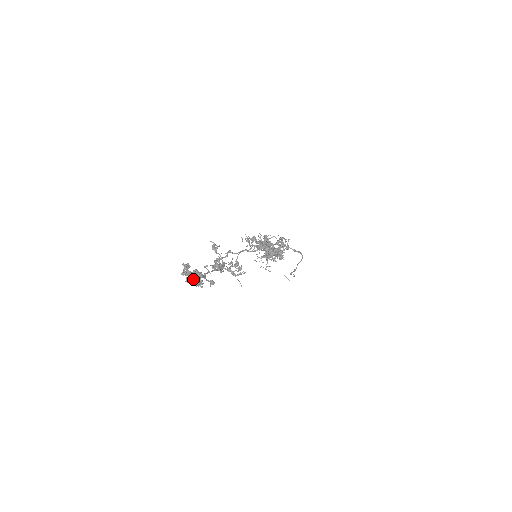
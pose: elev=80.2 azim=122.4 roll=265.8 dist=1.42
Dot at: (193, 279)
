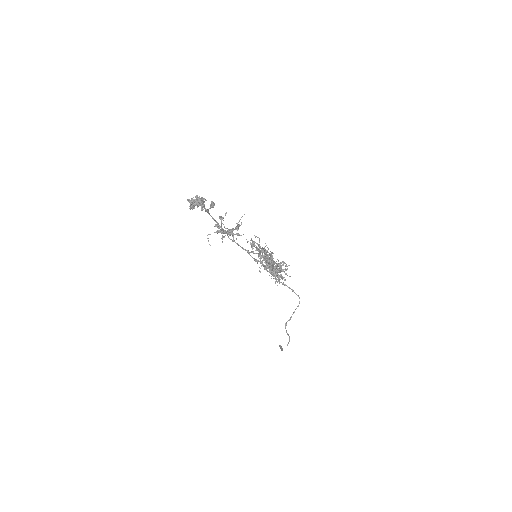
Dot at: (196, 205)
